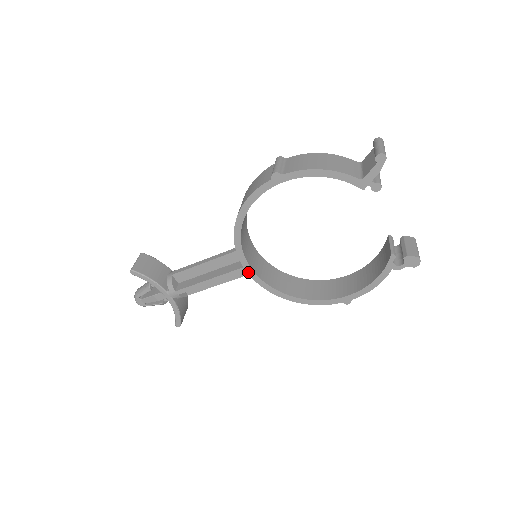
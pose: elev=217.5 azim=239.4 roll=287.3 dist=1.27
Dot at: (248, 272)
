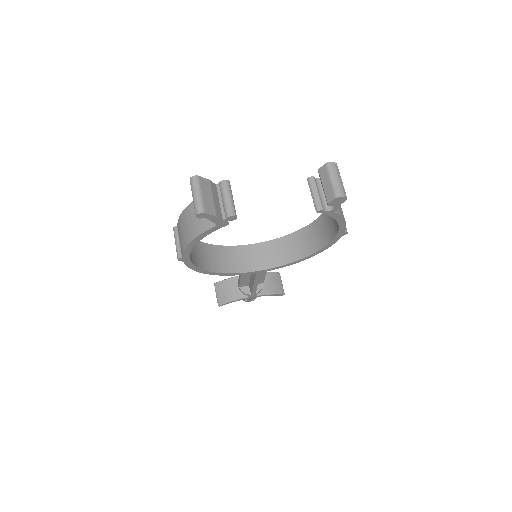
Dot at: occluded
